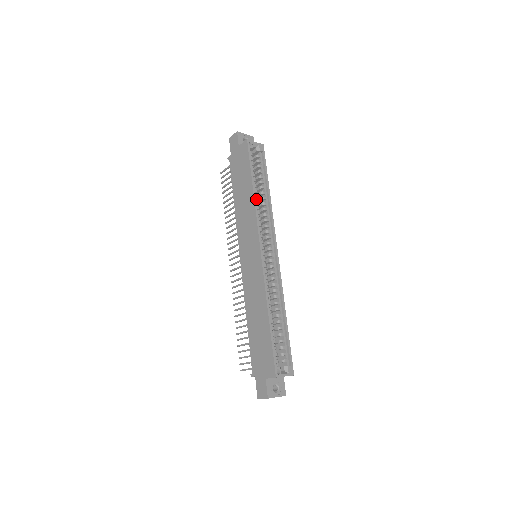
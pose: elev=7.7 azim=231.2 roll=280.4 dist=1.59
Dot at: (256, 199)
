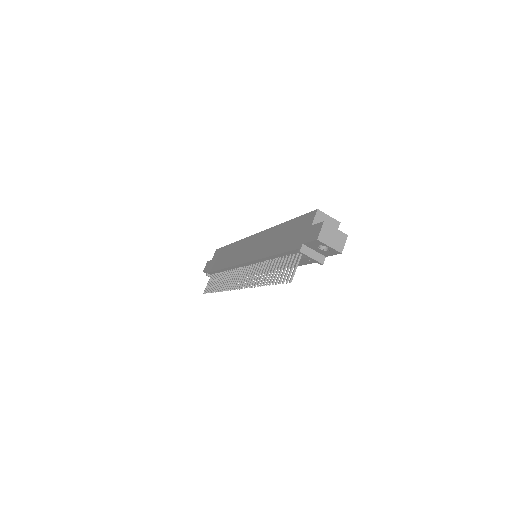
Dot at: occluded
